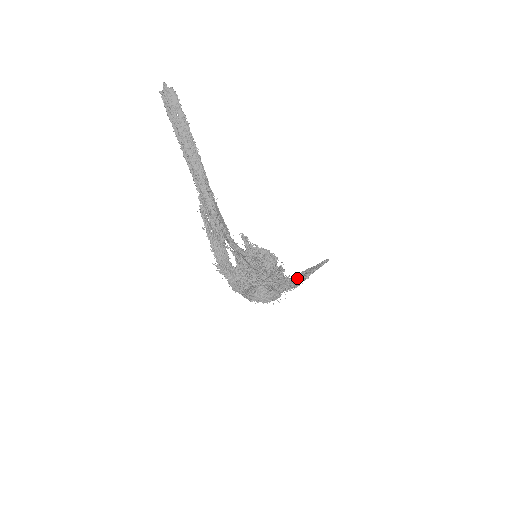
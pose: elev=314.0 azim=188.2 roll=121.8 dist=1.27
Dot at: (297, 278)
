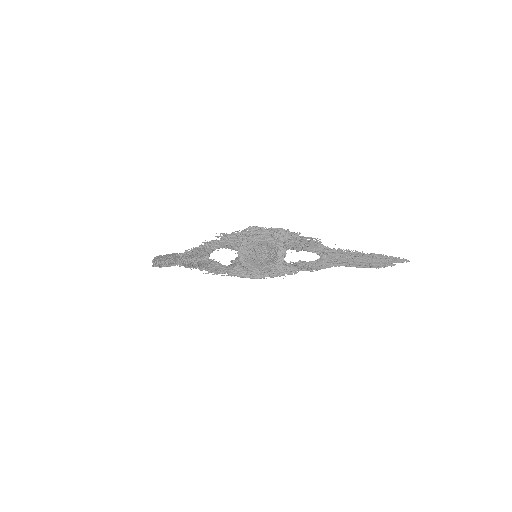
Dot at: (322, 248)
